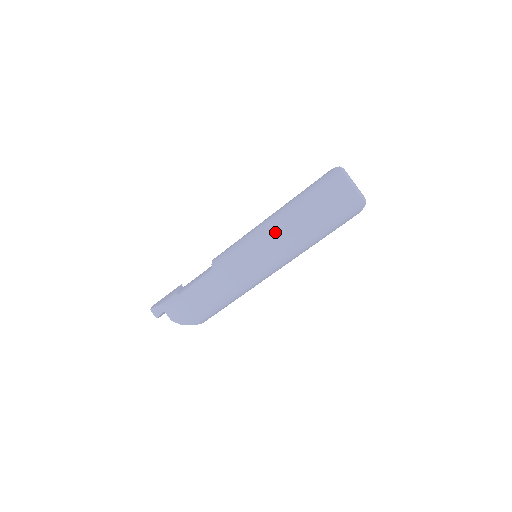
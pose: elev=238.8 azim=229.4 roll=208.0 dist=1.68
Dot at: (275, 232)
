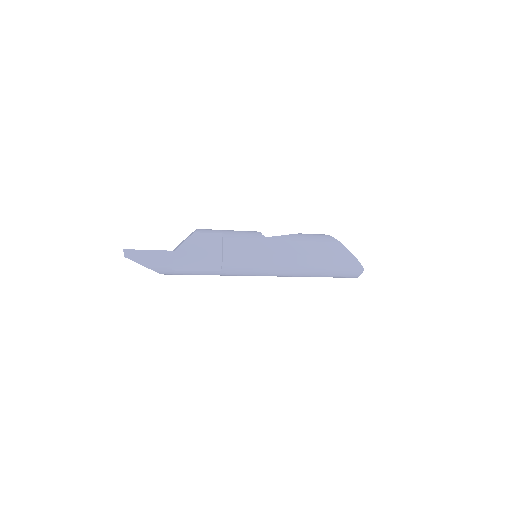
Dot at: (290, 276)
